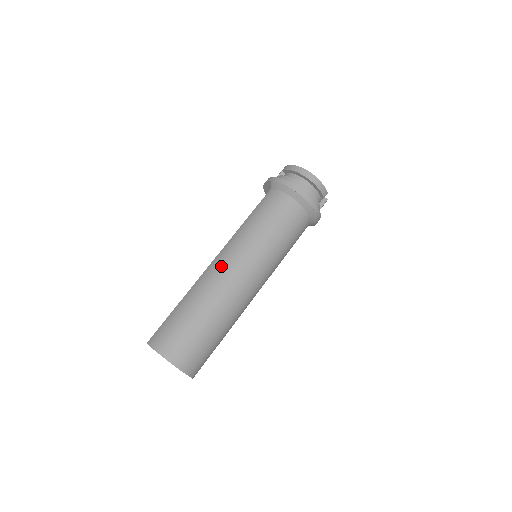
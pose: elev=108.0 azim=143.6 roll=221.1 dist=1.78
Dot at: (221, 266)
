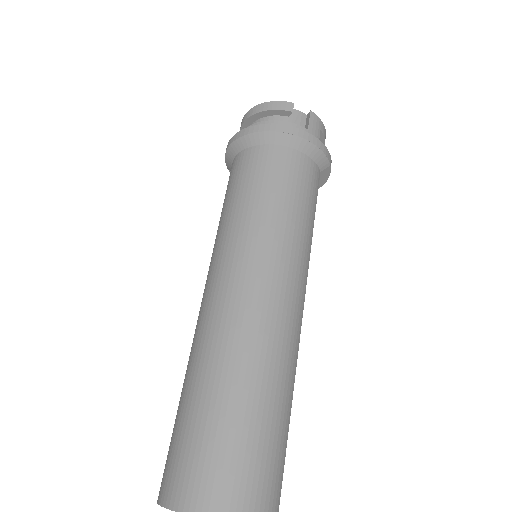
Dot at: occluded
